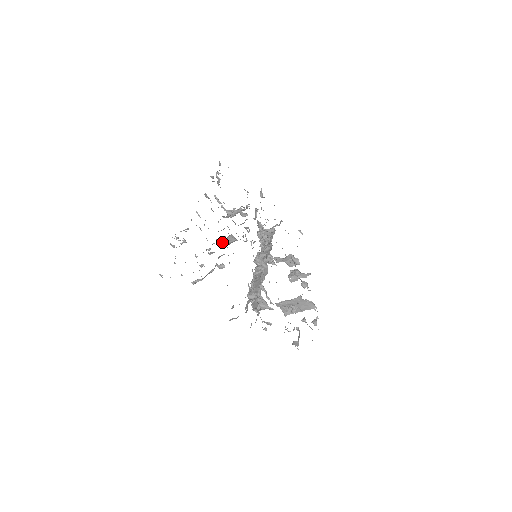
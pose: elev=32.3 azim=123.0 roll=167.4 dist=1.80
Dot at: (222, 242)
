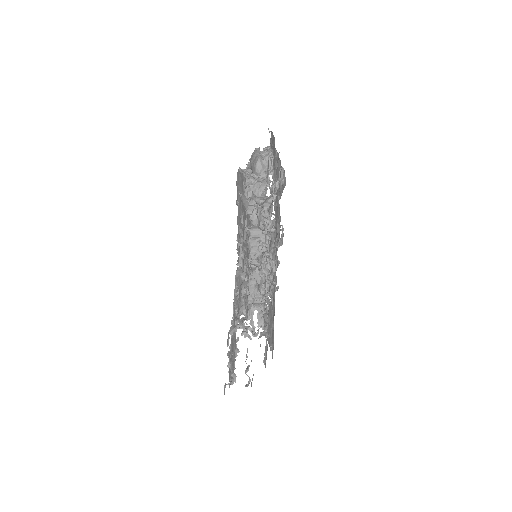
Dot at: occluded
